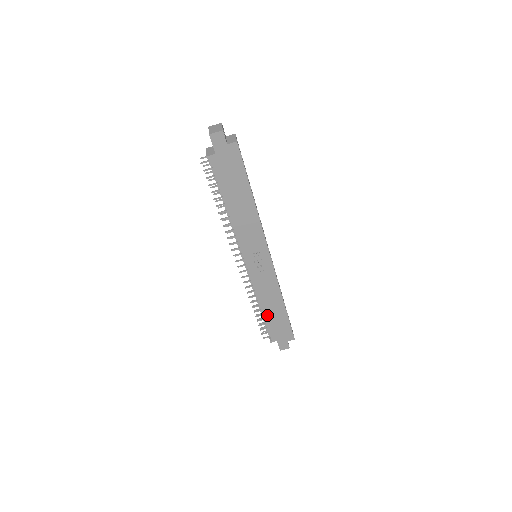
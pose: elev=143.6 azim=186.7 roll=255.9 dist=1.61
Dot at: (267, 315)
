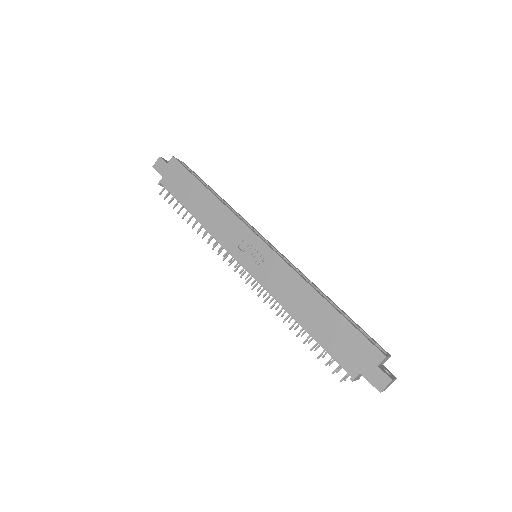
Dot at: (312, 328)
